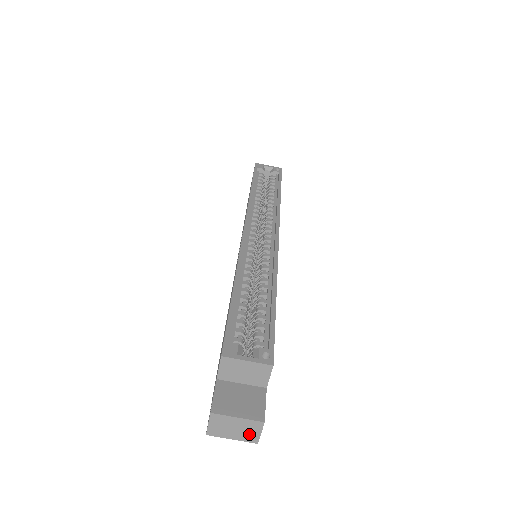
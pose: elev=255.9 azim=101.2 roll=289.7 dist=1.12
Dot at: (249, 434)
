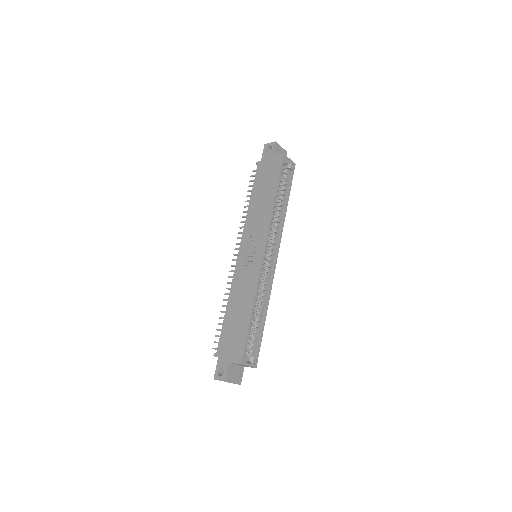
Dot at: occluded
